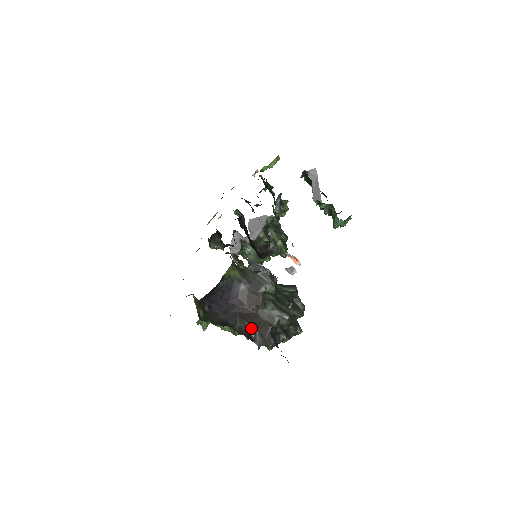
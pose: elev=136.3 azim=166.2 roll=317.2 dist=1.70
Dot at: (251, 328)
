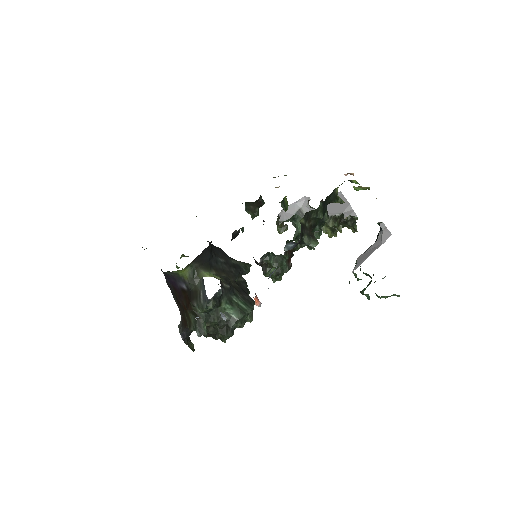
Dot at: (180, 311)
